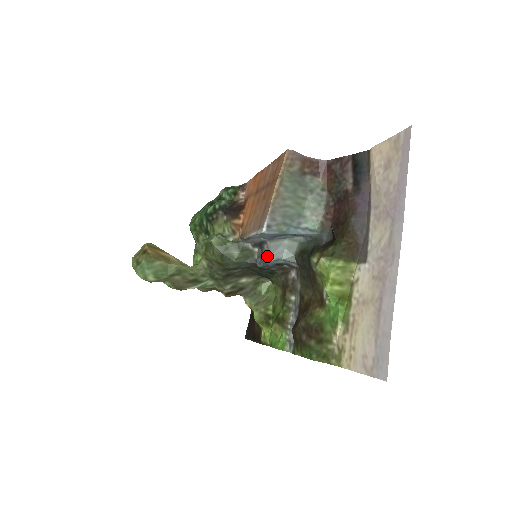
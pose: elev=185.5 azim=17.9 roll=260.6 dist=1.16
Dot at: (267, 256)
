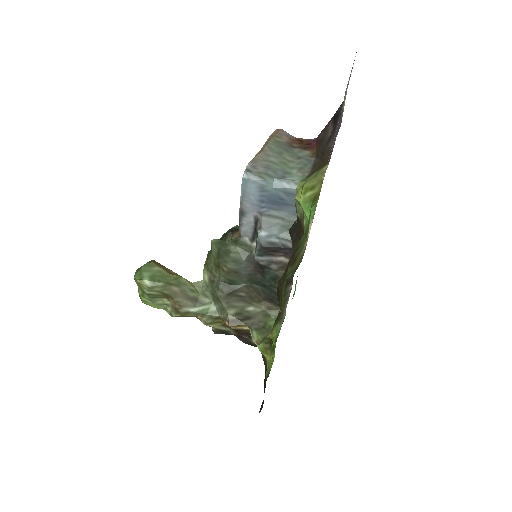
Dot at: (258, 231)
